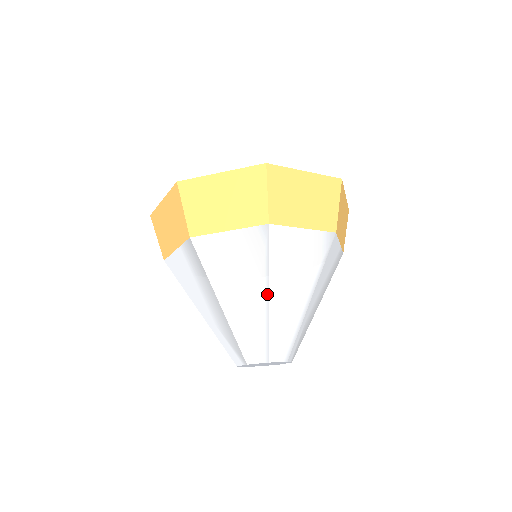
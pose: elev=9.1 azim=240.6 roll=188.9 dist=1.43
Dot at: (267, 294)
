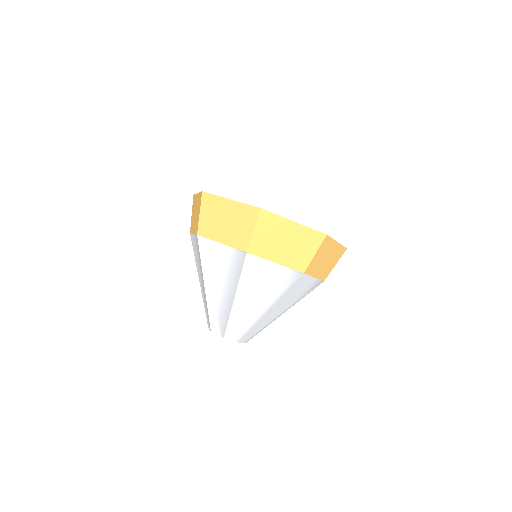
Dot at: (270, 308)
